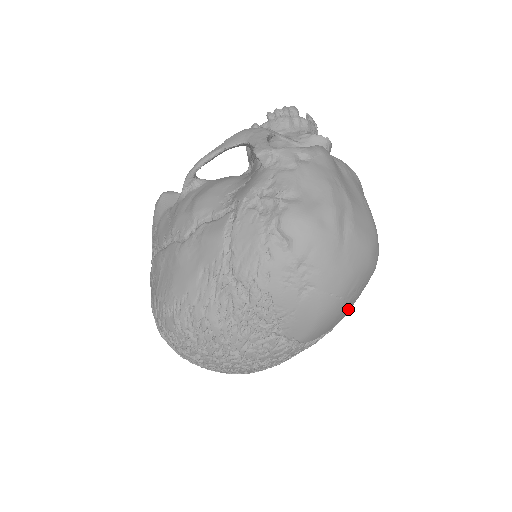
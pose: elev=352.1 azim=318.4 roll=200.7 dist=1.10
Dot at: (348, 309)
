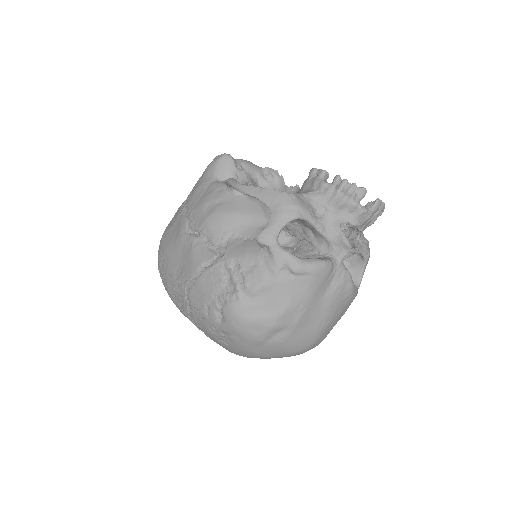
Dot at: occluded
